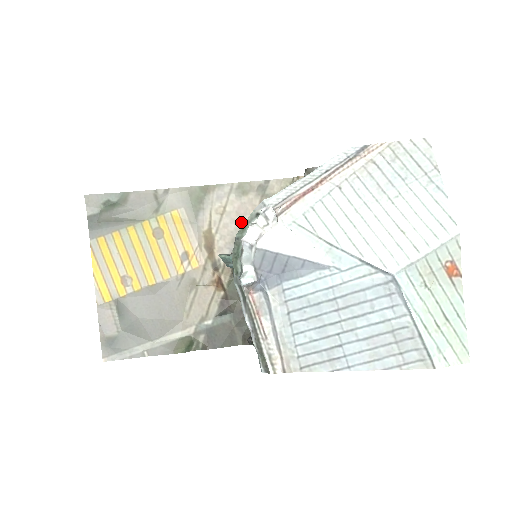
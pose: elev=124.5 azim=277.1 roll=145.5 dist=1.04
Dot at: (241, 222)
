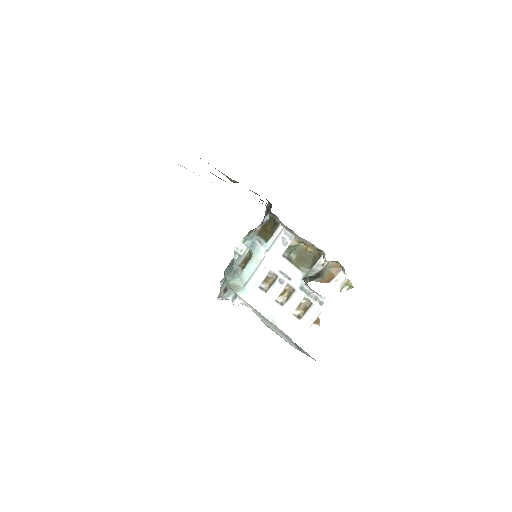
Dot at: (281, 222)
